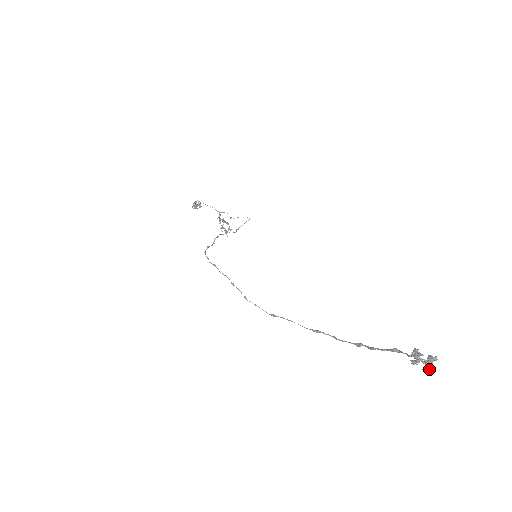
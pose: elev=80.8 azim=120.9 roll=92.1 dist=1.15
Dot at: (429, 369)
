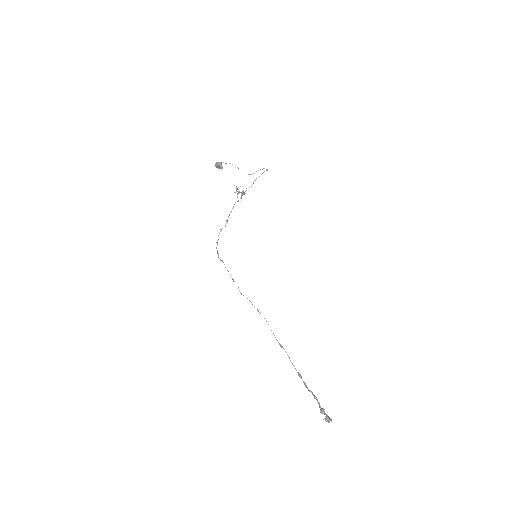
Dot at: (327, 421)
